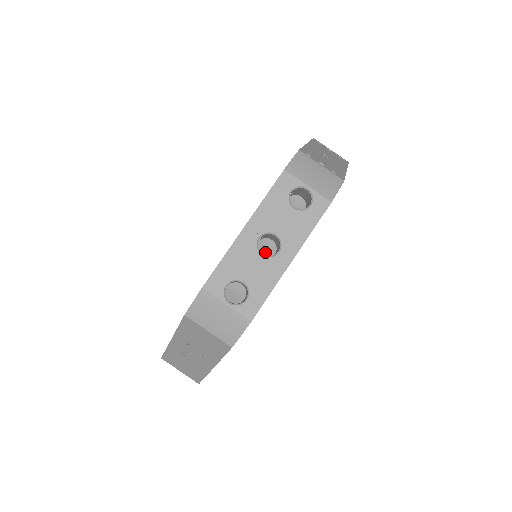
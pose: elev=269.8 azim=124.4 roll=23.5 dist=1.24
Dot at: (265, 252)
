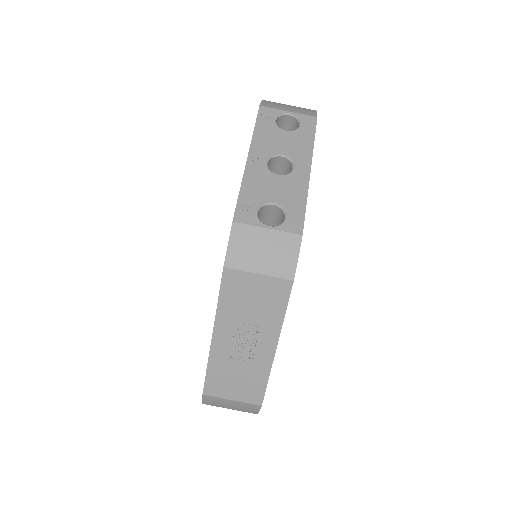
Dot at: occluded
